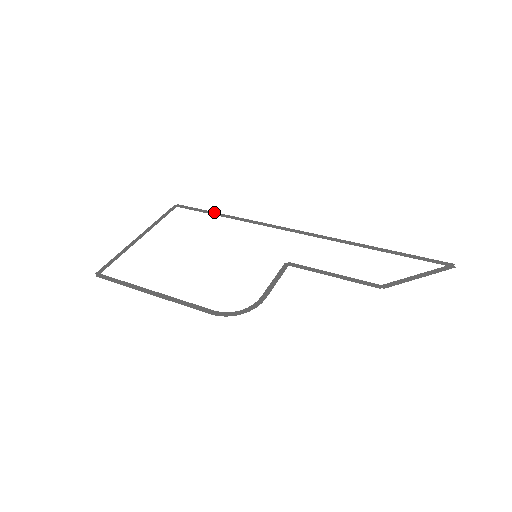
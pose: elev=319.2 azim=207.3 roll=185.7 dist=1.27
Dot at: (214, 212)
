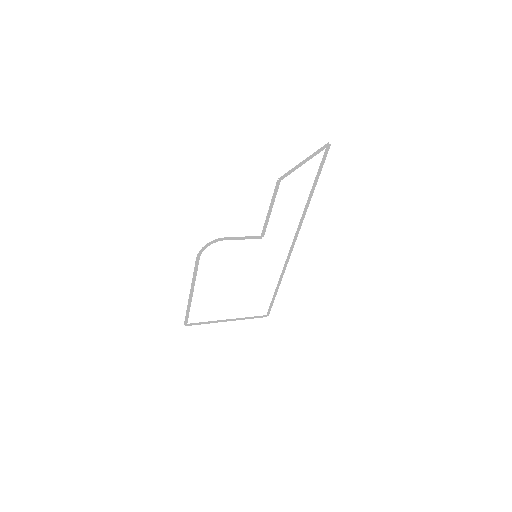
Dot at: (276, 294)
